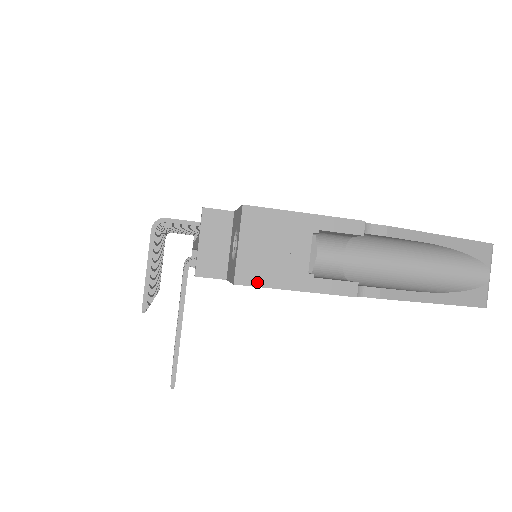
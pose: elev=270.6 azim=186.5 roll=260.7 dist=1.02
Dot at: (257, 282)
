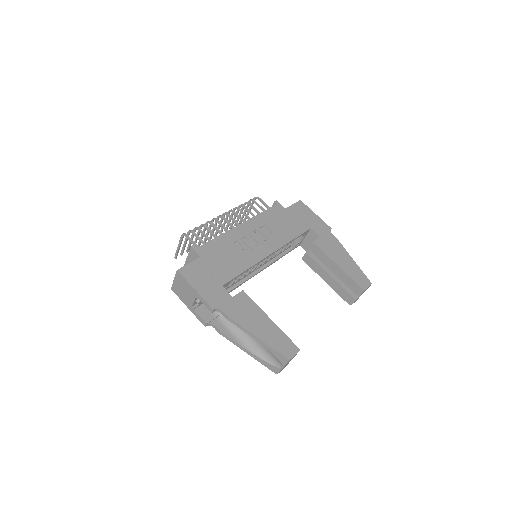
Dot at: (177, 294)
